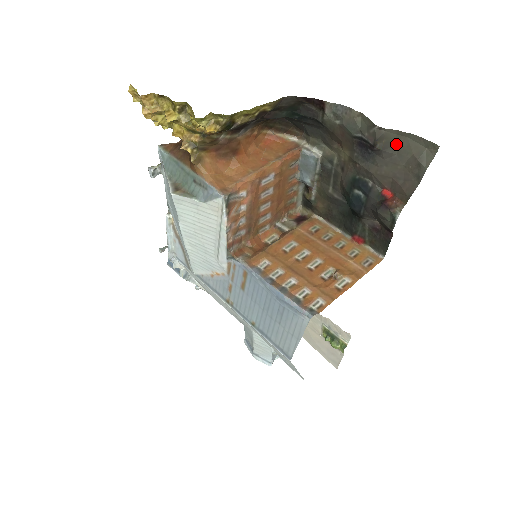
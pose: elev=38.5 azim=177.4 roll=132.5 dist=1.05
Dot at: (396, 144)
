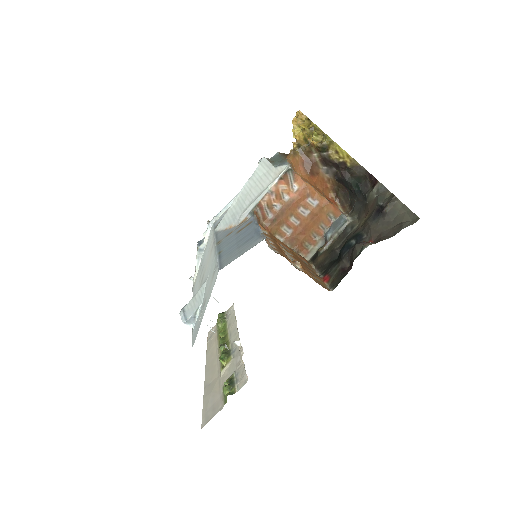
Dot at: (397, 214)
